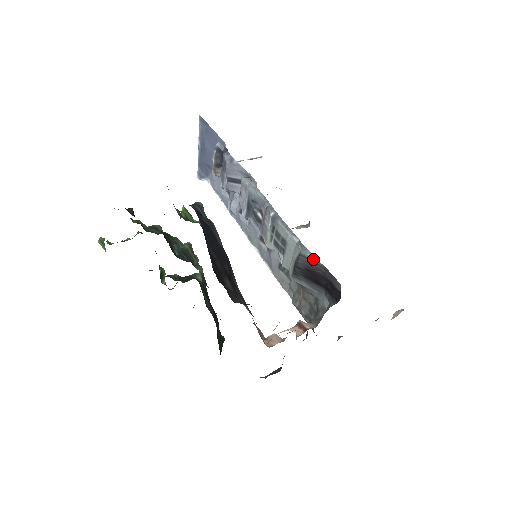
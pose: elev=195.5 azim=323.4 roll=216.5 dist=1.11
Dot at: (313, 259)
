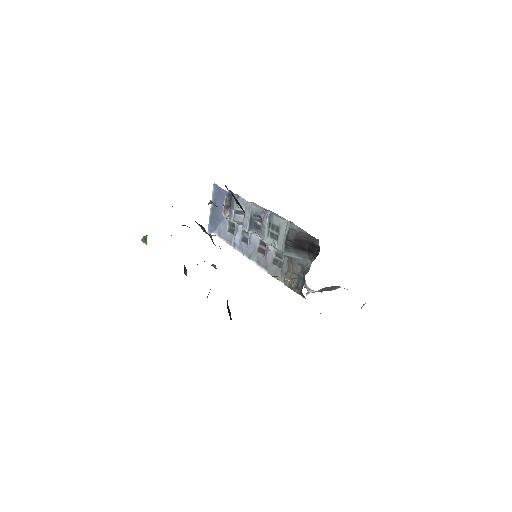
Dot at: (299, 229)
